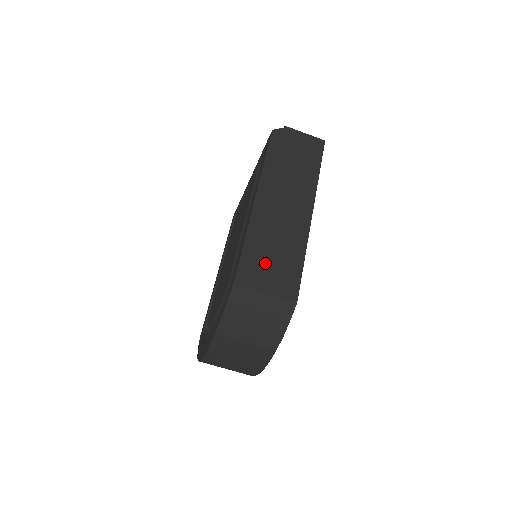
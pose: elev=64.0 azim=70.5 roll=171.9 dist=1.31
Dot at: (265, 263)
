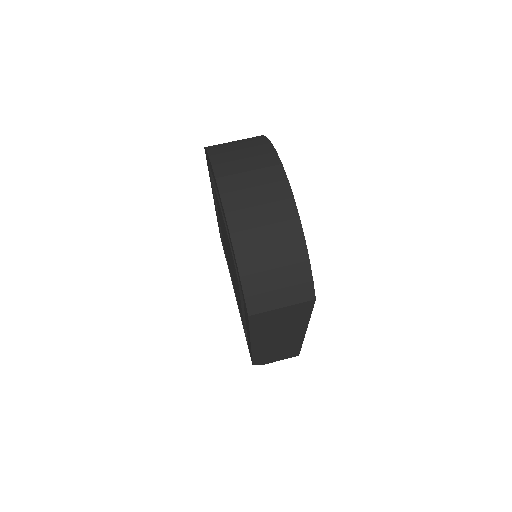
Dot at: occluded
